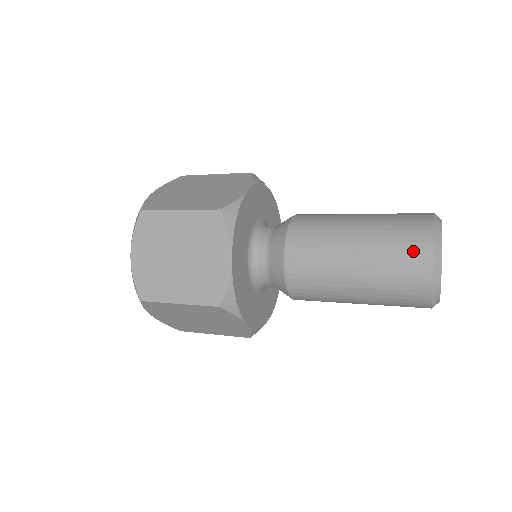
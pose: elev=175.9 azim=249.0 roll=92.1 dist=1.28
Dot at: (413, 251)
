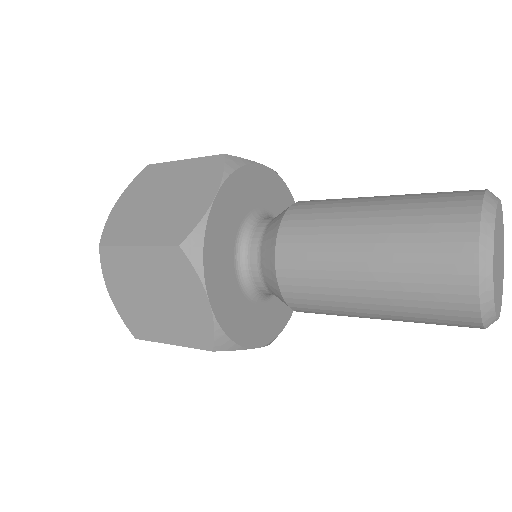
Dot at: (447, 276)
